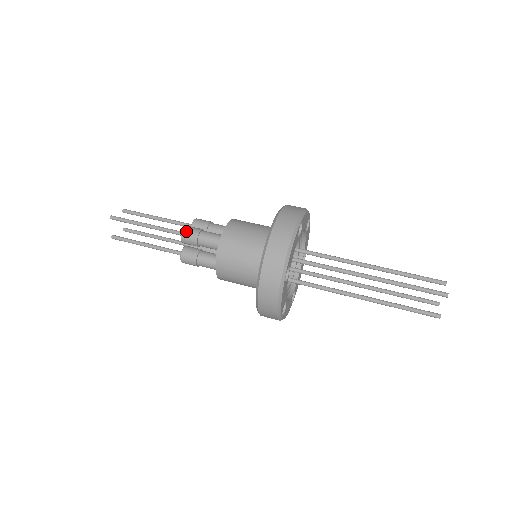
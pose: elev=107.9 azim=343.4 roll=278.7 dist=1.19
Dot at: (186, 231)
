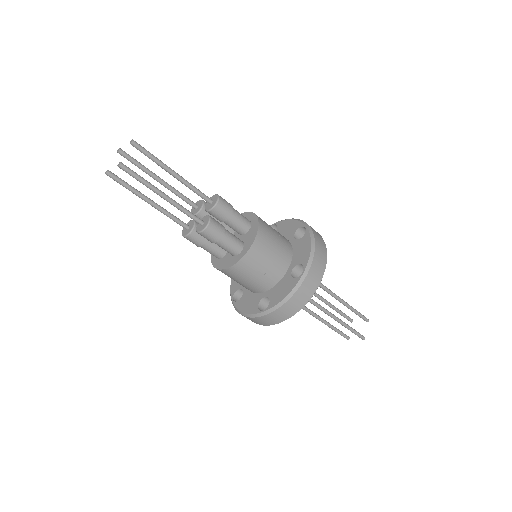
Dot at: (209, 231)
